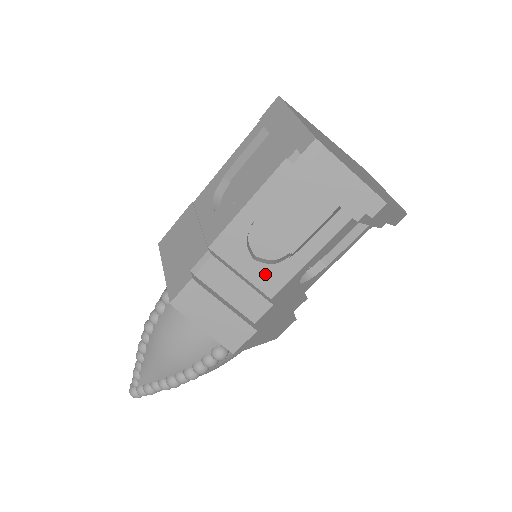
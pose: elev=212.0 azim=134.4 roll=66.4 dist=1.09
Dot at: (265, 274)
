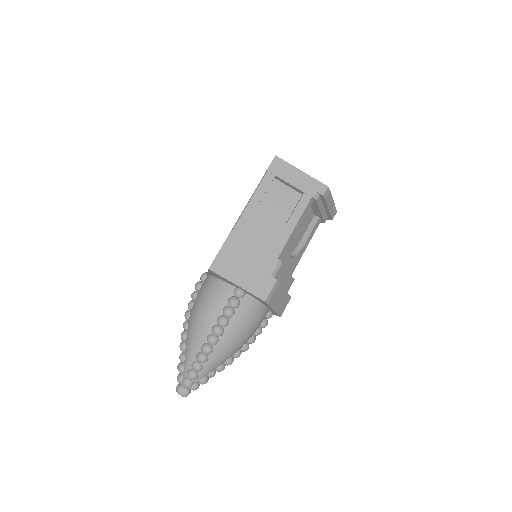
Dot at: (292, 264)
